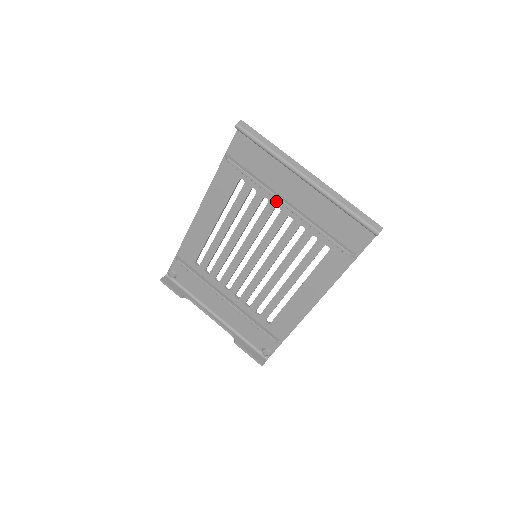
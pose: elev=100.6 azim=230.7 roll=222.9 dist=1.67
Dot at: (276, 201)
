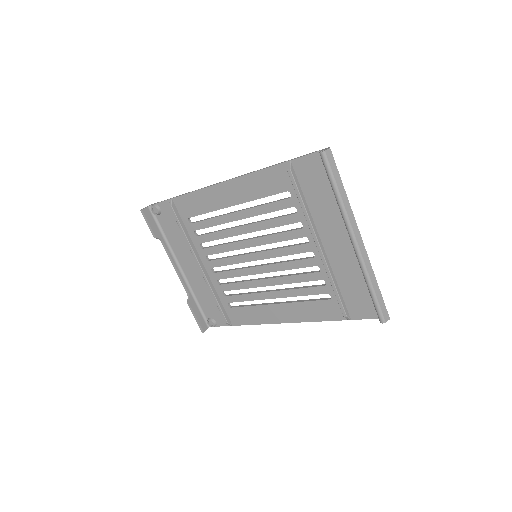
Dot at: (310, 233)
